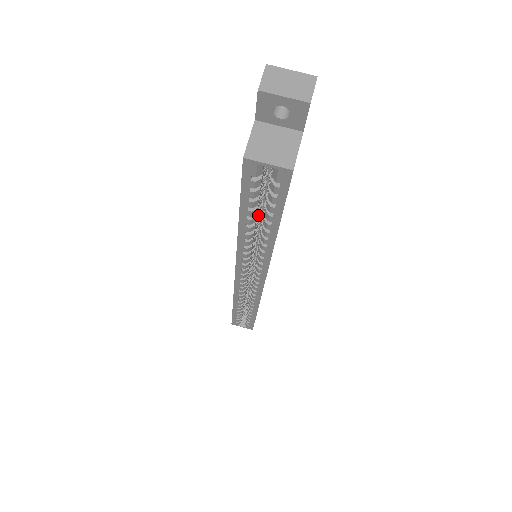
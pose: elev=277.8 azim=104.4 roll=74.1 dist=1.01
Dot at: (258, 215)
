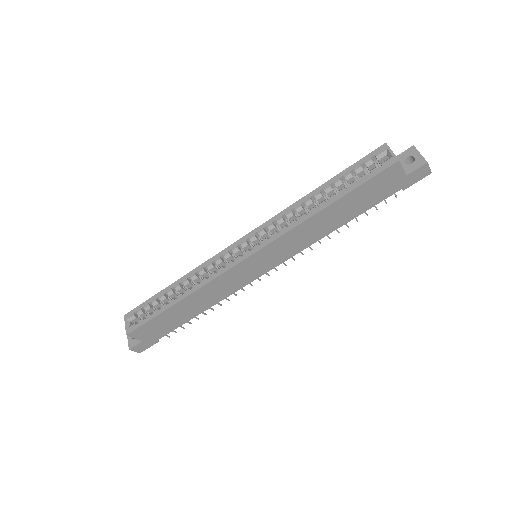
Dot at: occluded
